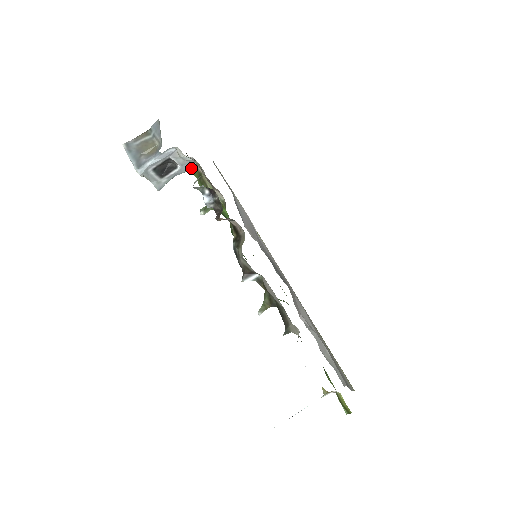
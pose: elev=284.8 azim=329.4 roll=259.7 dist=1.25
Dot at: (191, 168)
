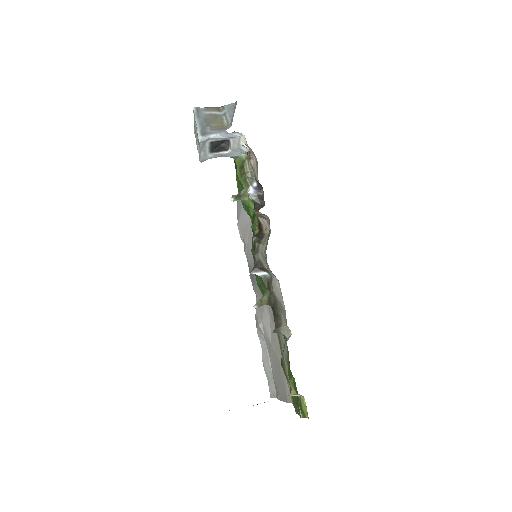
Dot at: (237, 156)
